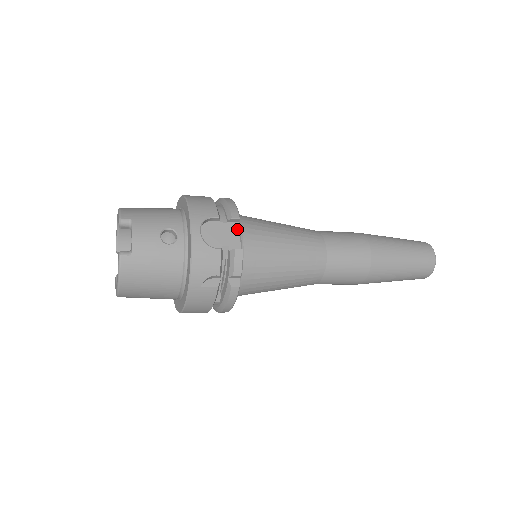
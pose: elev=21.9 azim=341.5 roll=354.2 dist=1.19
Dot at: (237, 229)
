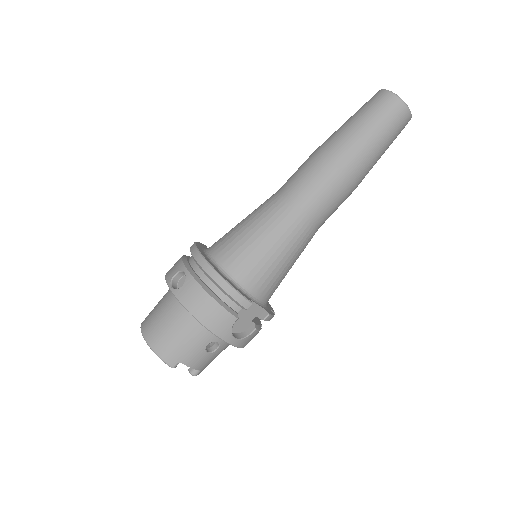
Dot at: (252, 304)
